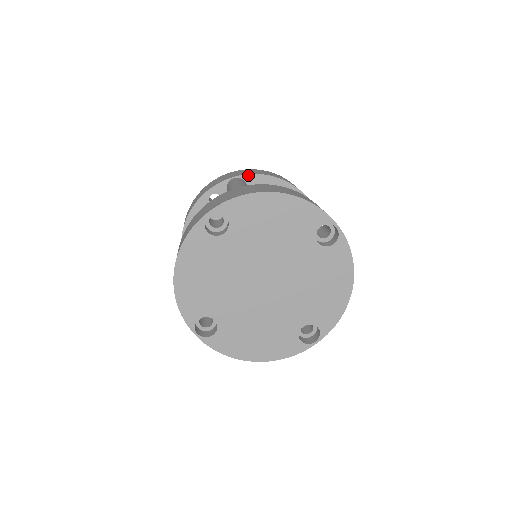
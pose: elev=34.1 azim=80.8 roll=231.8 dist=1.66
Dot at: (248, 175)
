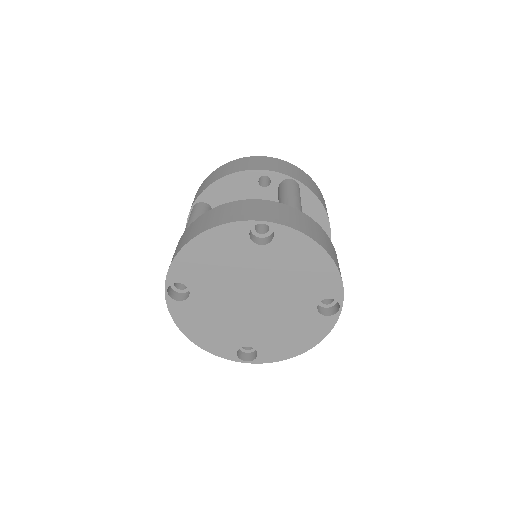
Dot at: (200, 196)
